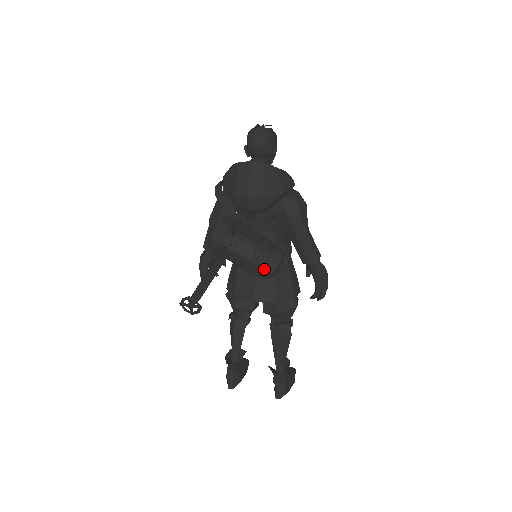
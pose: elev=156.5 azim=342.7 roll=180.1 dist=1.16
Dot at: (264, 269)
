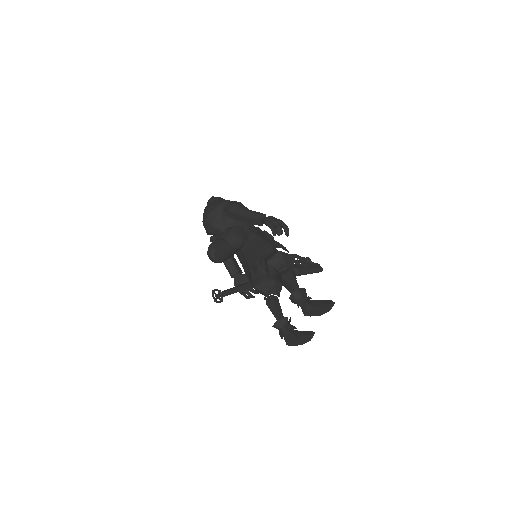
Dot at: (225, 238)
